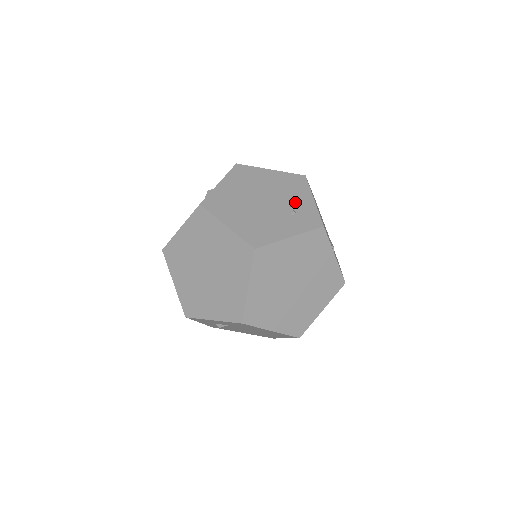
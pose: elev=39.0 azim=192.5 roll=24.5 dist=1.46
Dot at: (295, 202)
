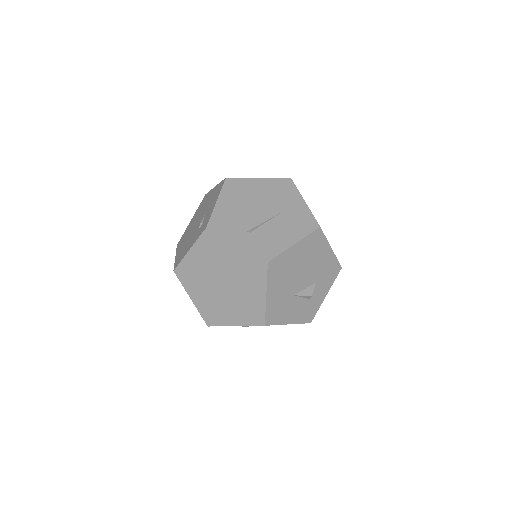
Dot at: (207, 212)
